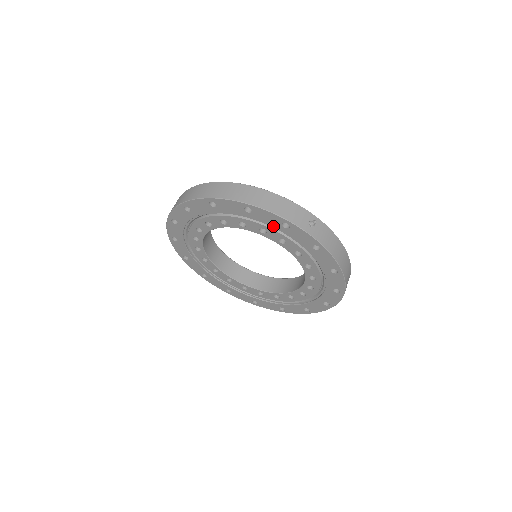
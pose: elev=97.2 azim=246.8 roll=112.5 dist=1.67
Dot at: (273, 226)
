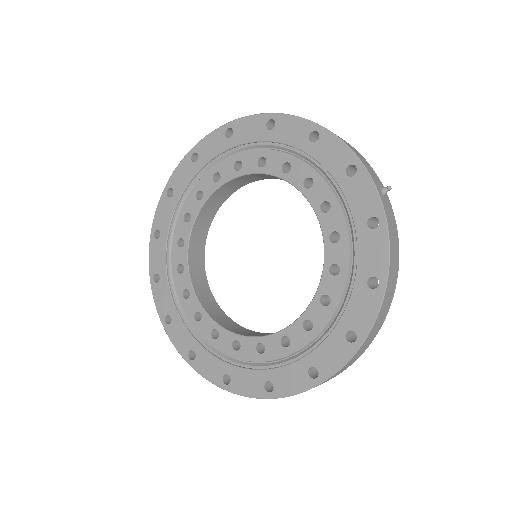
Dot at: (331, 171)
